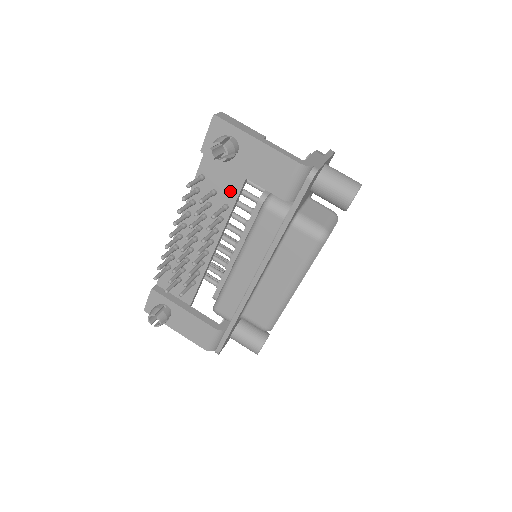
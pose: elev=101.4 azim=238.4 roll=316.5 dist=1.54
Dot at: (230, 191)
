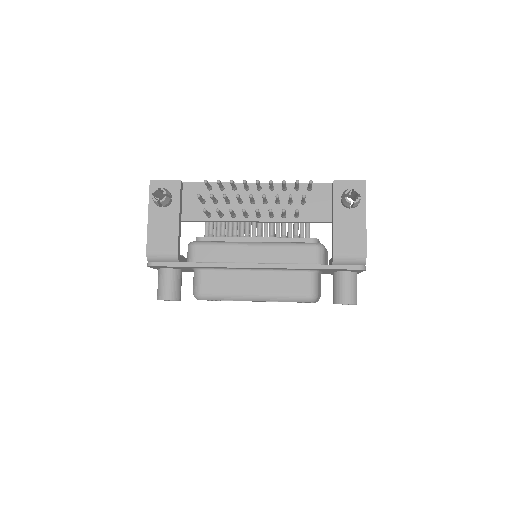
Dot at: (311, 214)
